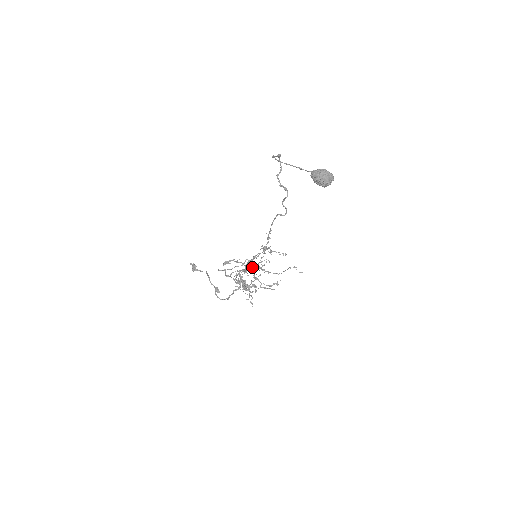
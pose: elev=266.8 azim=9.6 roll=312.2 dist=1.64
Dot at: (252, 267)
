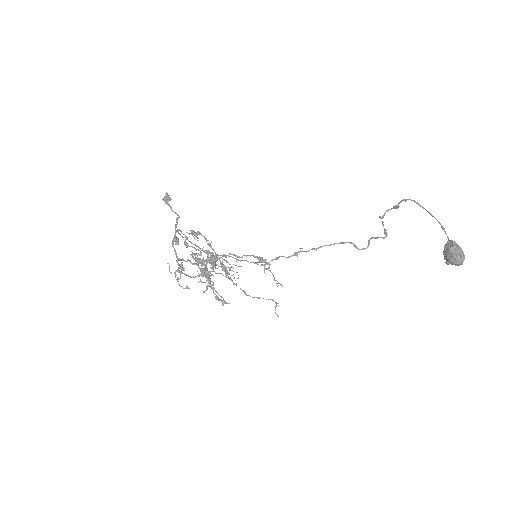
Dot at: (222, 263)
